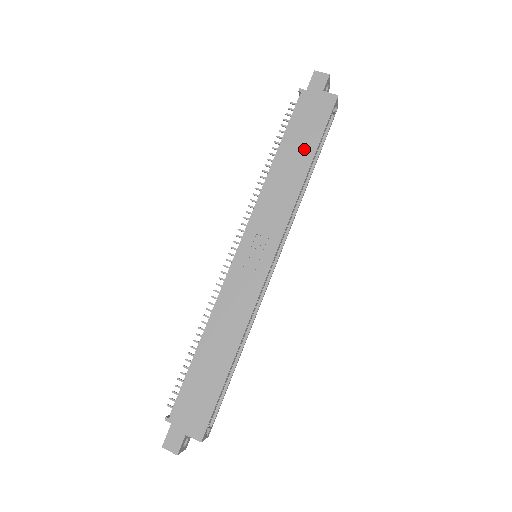
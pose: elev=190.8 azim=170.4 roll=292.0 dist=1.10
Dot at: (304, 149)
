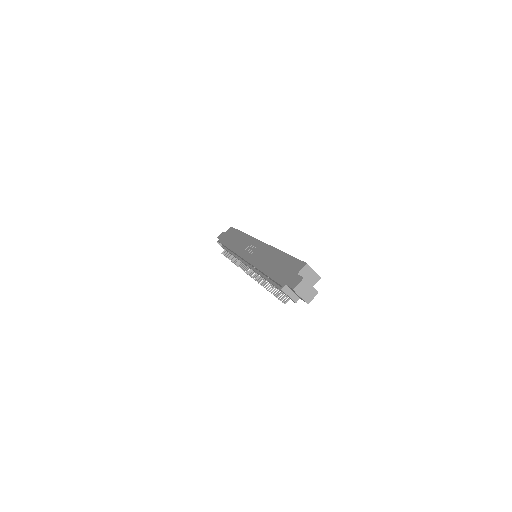
Dot at: (235, 236)
